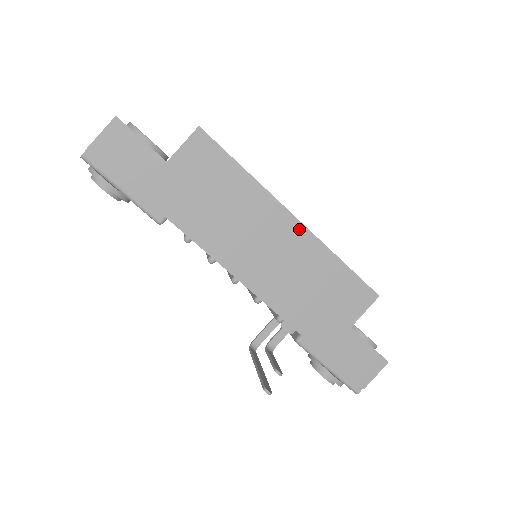
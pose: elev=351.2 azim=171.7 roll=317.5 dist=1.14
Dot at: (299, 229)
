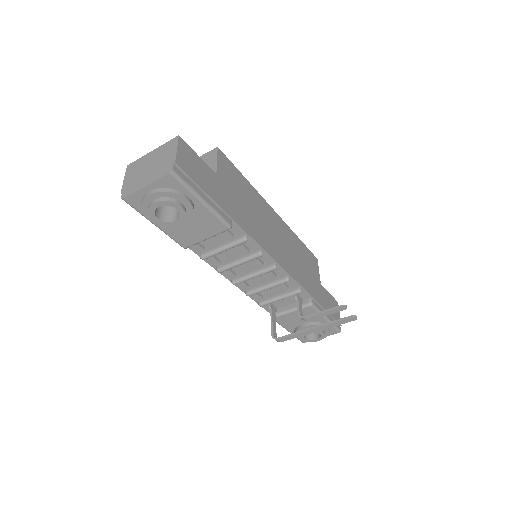
Dot at: (280, 220)
